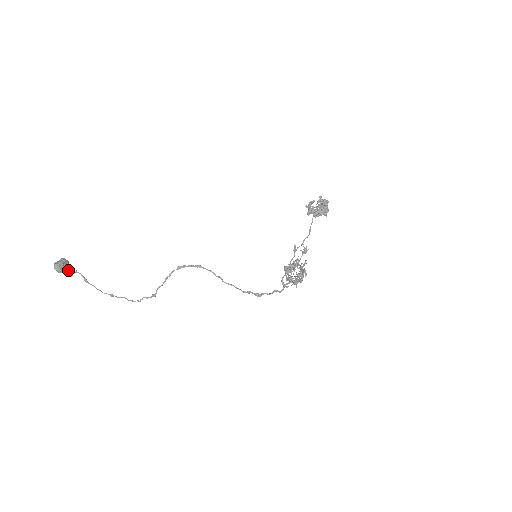
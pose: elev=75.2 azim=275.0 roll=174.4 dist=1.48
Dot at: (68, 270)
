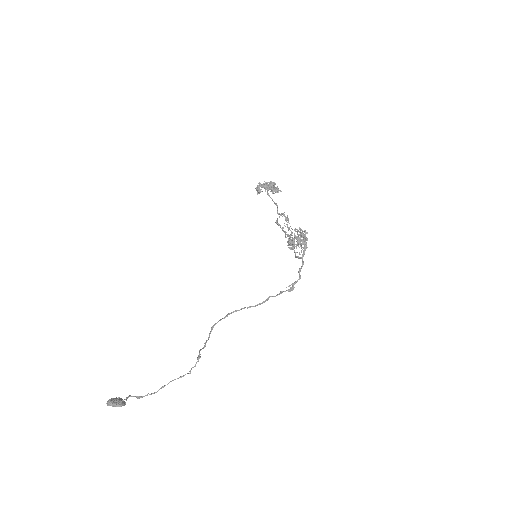
Dot at: occluded
